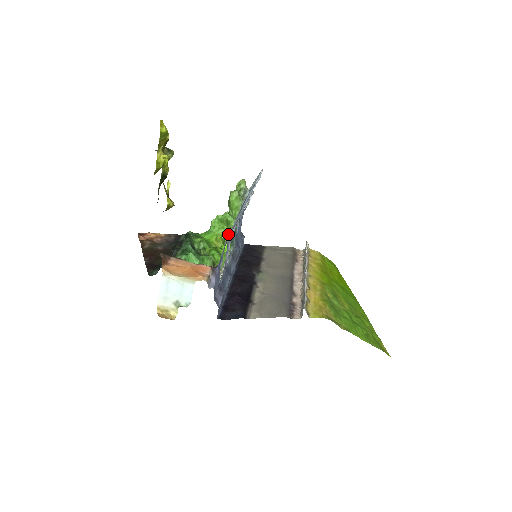
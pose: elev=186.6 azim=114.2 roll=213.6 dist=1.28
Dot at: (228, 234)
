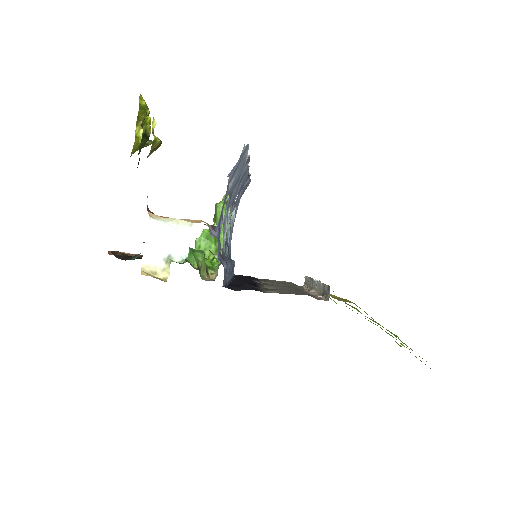
Dot at: occluded
